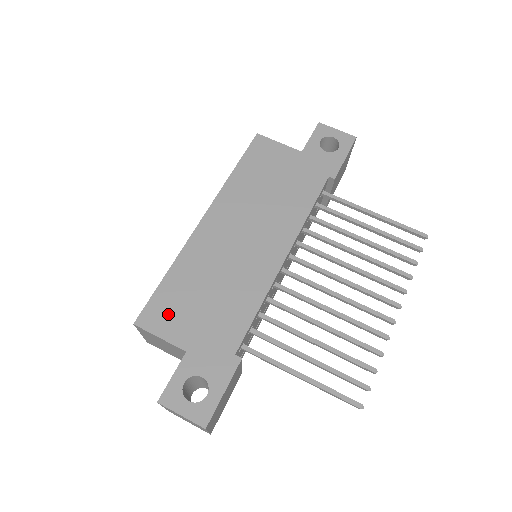
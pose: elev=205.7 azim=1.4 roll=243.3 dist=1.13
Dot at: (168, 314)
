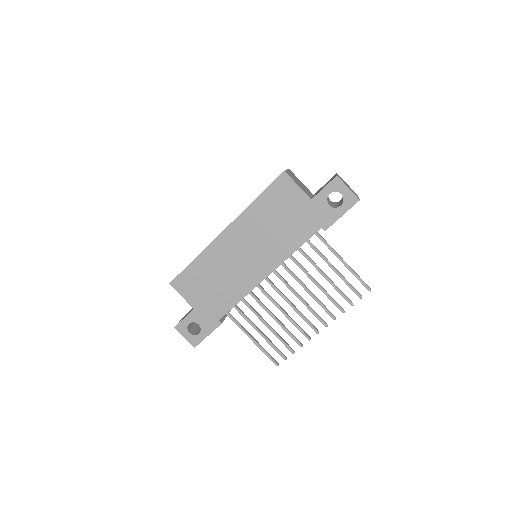
Dot at: (189, 285)
